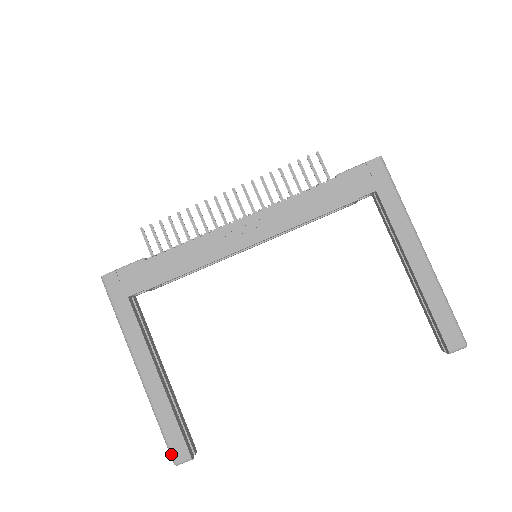
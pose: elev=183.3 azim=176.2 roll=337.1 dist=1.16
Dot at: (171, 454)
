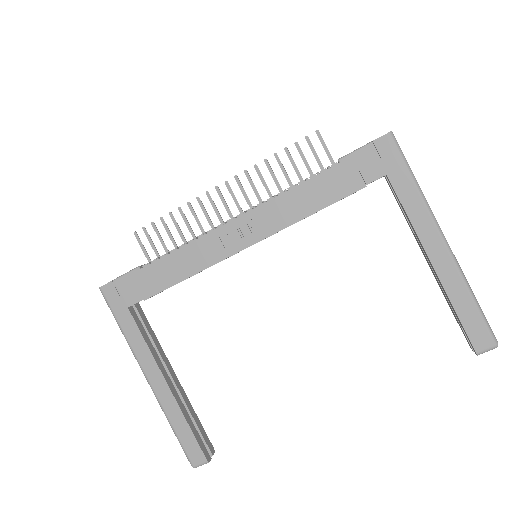
Dot at: (188, 458)
